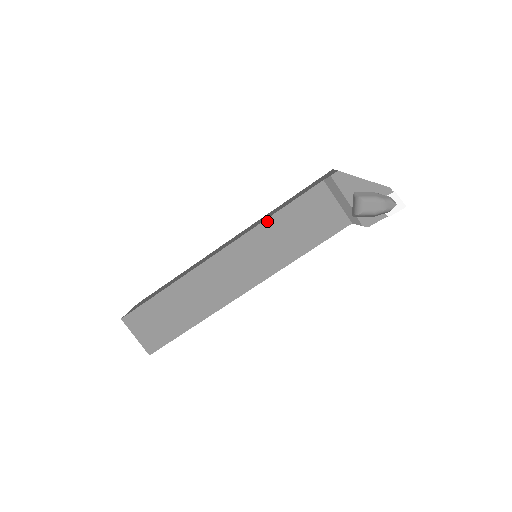
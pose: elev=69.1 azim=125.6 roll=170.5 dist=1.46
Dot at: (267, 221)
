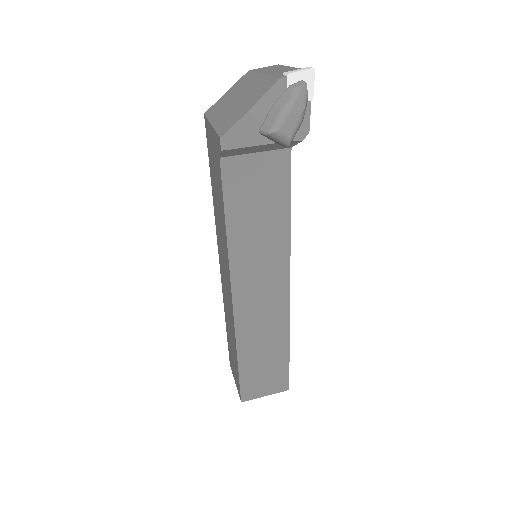
Dot at: (229, 242)
